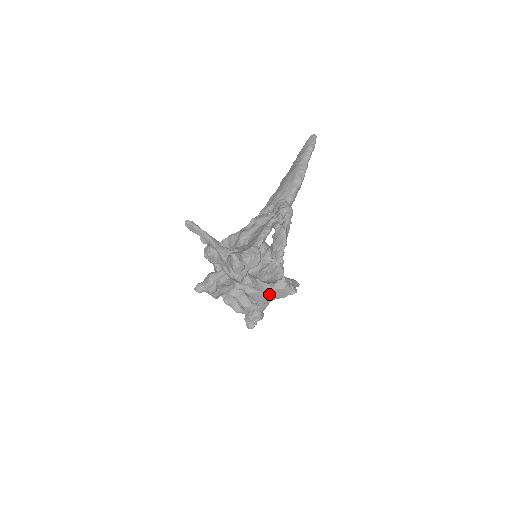
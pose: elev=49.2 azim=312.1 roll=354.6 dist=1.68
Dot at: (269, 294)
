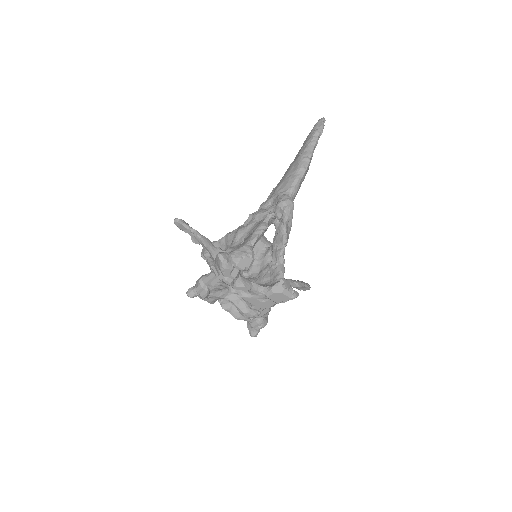
Dot at: (267, 298)
